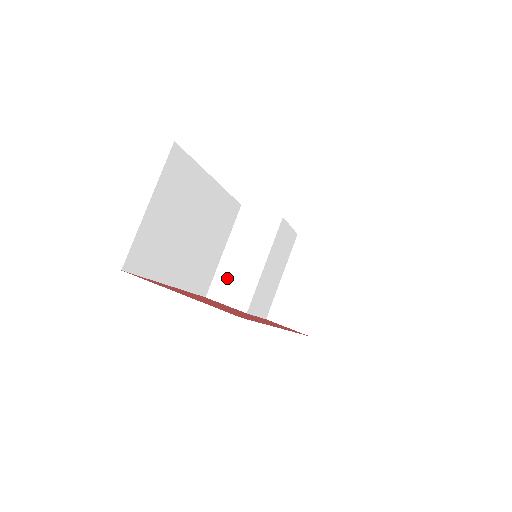
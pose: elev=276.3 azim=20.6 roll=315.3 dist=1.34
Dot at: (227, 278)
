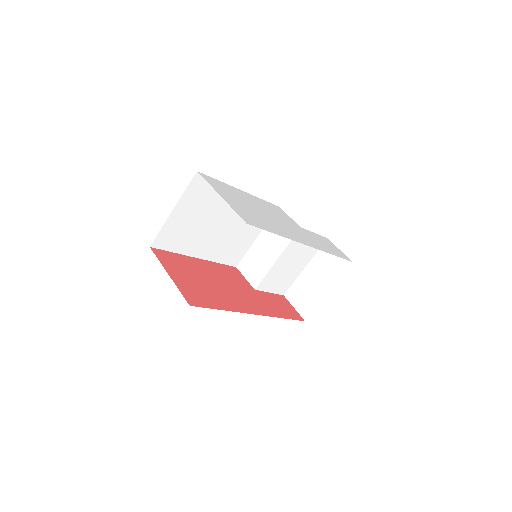
Dot at: (252, 259)
